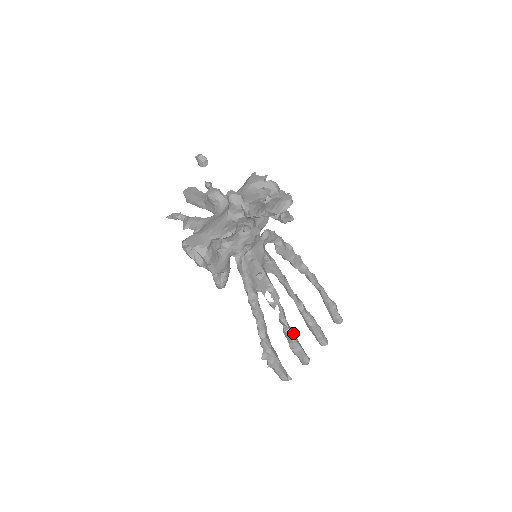
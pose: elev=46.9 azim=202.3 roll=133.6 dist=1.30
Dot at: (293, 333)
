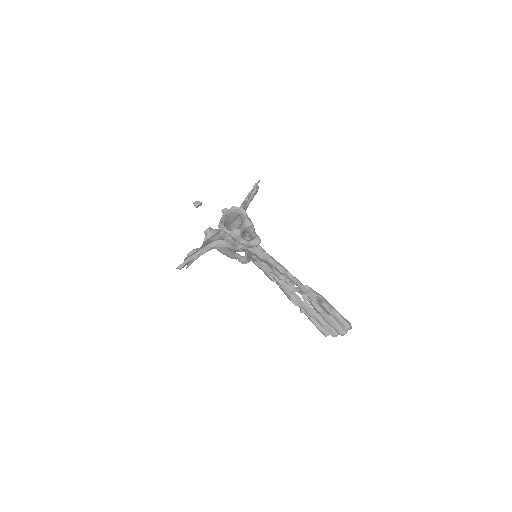
Dot at: occluded
